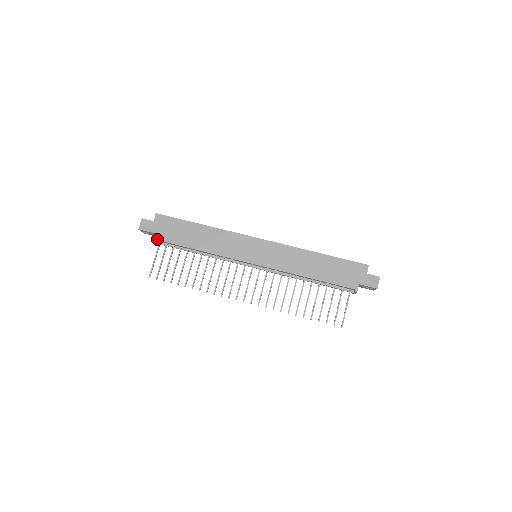
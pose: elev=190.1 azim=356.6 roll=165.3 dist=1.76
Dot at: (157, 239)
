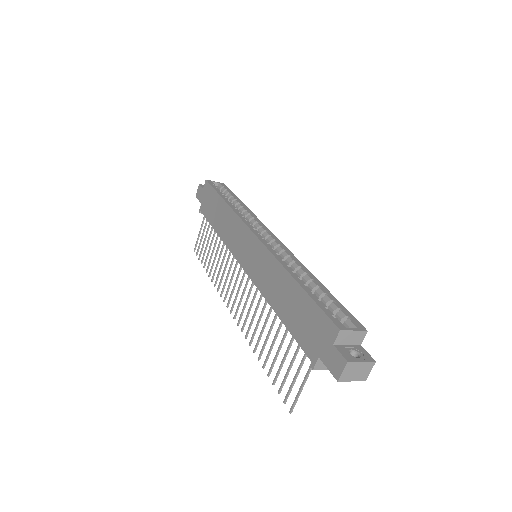
Dot at: (201, 210)
